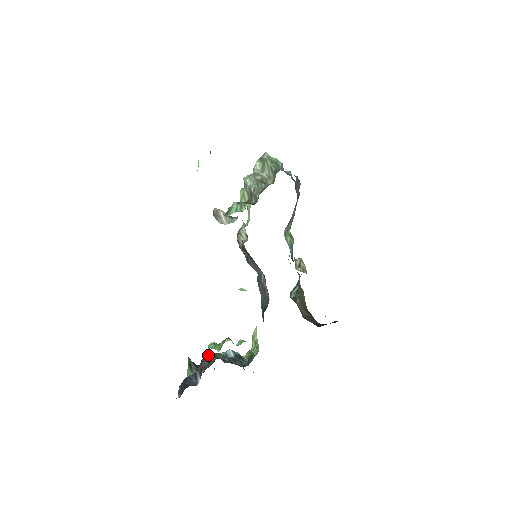
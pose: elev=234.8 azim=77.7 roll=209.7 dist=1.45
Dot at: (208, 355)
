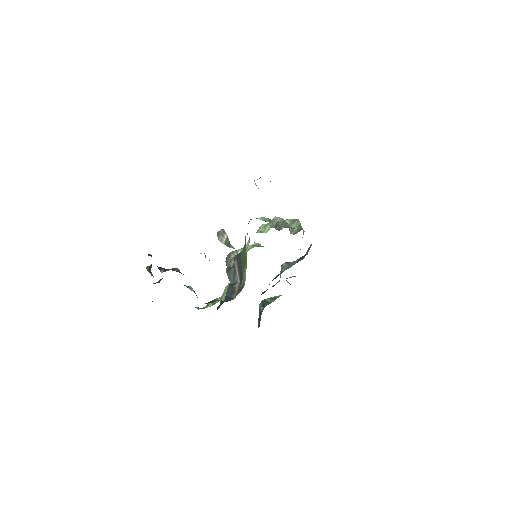
Dot at: occluded
